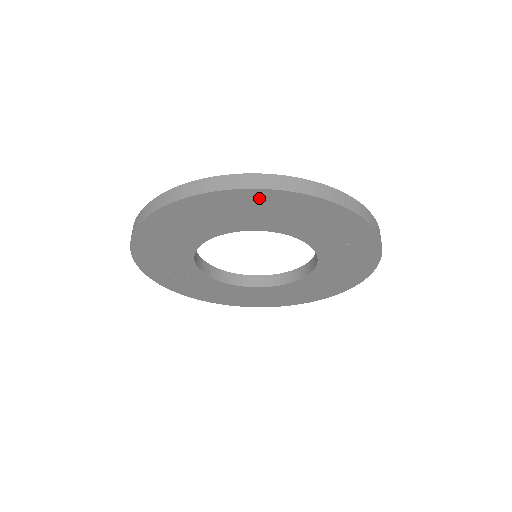
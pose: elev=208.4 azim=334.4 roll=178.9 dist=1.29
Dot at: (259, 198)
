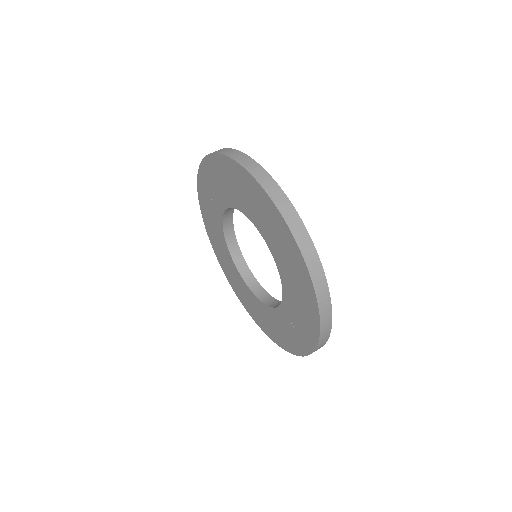
Dot at: (297, 259)
